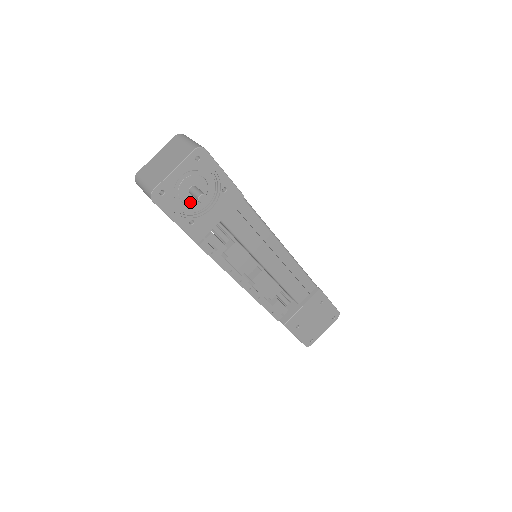
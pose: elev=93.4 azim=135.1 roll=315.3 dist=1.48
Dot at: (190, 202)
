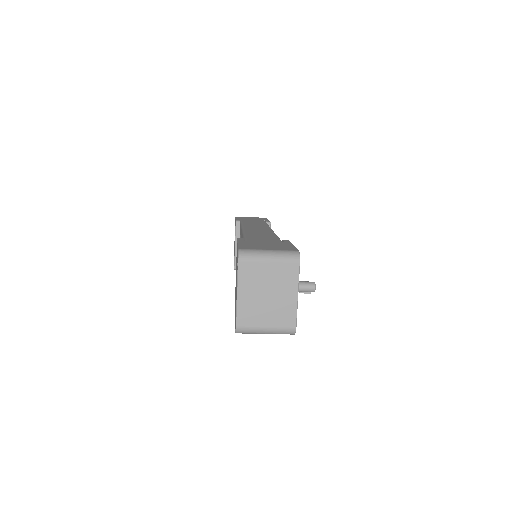
Dot at: occluded
